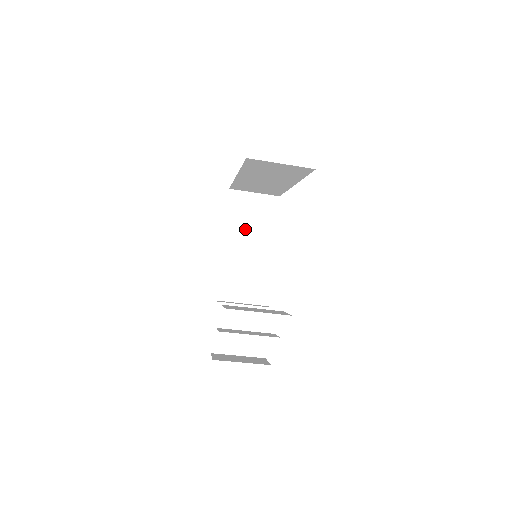
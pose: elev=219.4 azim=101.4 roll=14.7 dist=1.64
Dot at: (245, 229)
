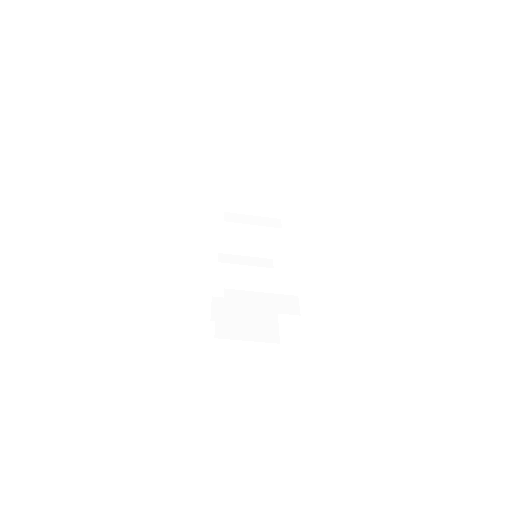
Dot at: (254, 183)
